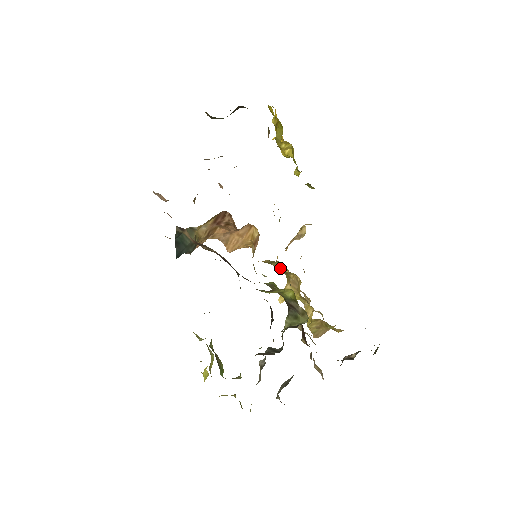
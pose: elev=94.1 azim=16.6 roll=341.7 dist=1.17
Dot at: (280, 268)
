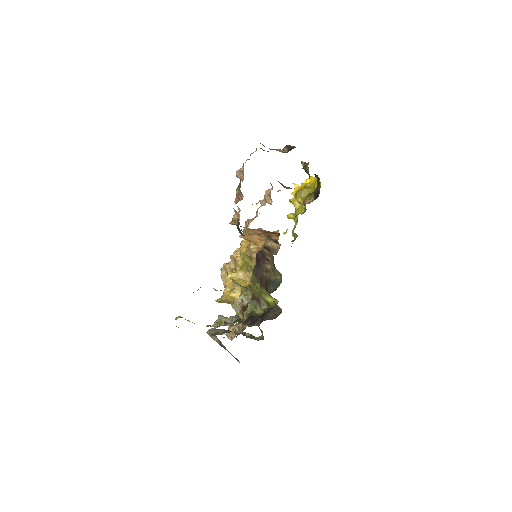
Dot at: (247, 262)
